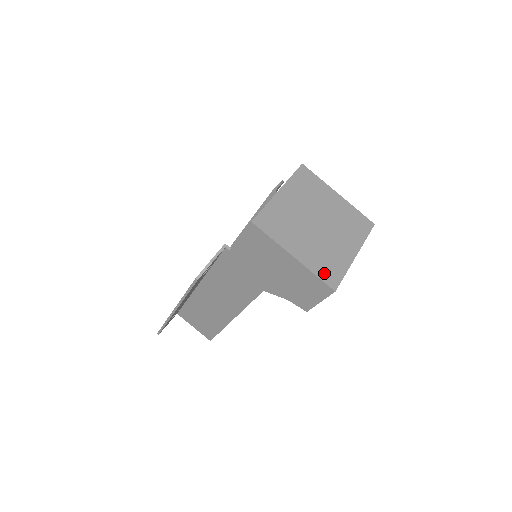
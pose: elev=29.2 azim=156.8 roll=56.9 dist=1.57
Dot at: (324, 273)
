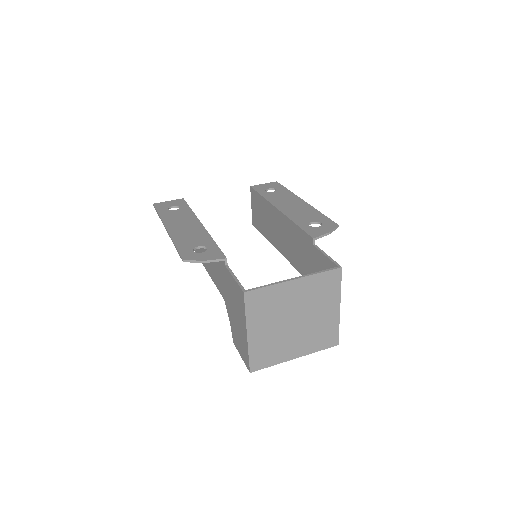
Dot at: (257, 357)
